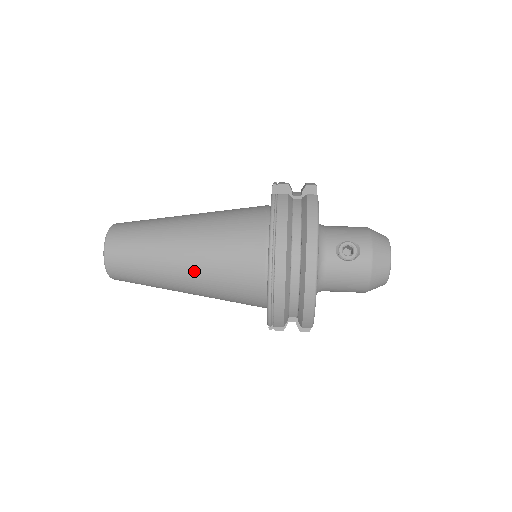
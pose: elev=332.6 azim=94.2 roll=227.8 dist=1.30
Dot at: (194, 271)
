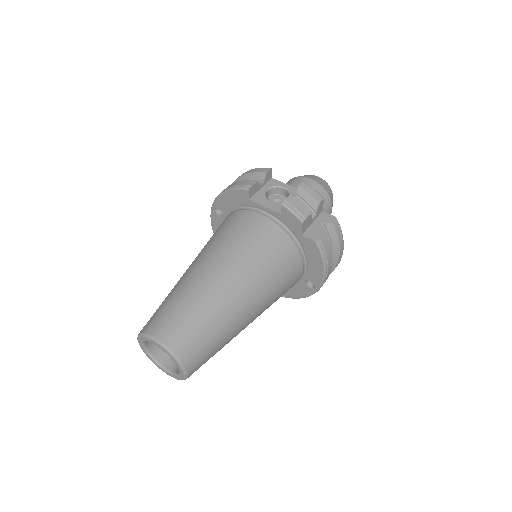
Dot at: occluded
